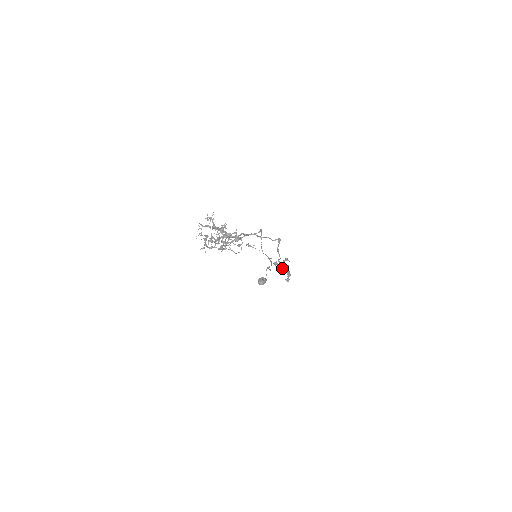
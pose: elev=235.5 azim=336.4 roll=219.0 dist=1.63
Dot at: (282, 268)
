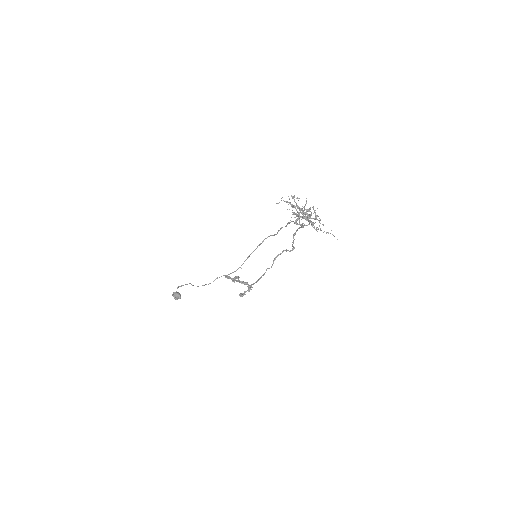
Dot at: (260, 278)
